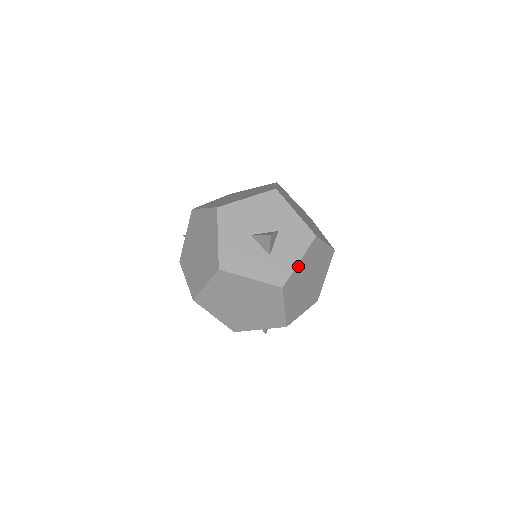
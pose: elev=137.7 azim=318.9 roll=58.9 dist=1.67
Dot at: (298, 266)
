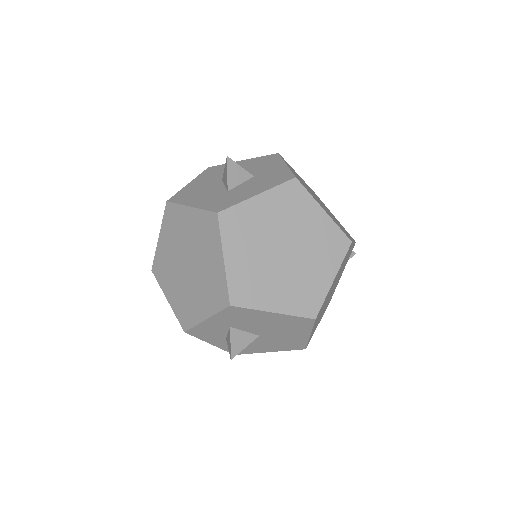
Dot at: (255, 201)
